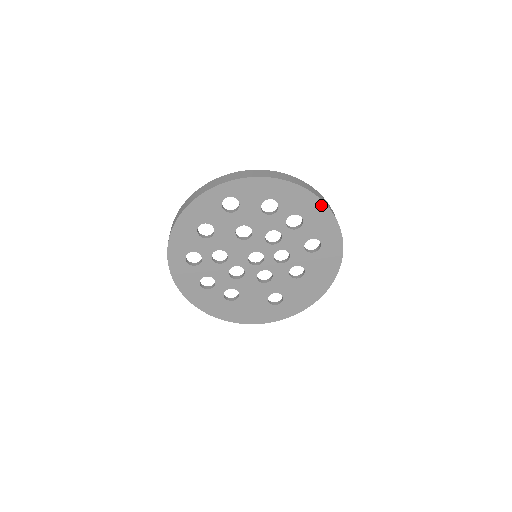
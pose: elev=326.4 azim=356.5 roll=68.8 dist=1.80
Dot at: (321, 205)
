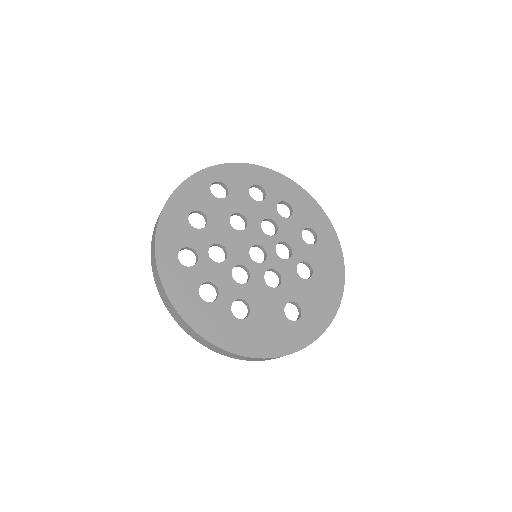
Dot at: (302, 192)
